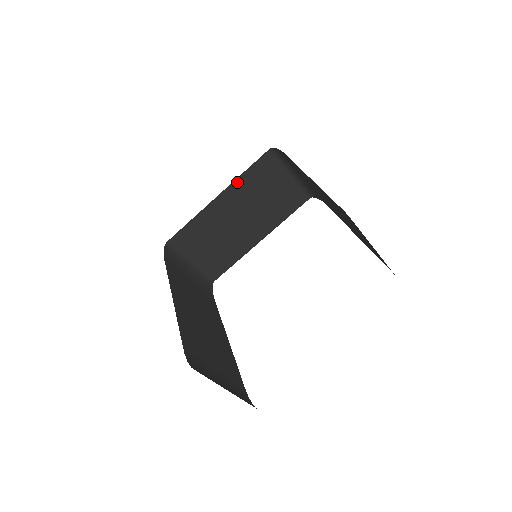
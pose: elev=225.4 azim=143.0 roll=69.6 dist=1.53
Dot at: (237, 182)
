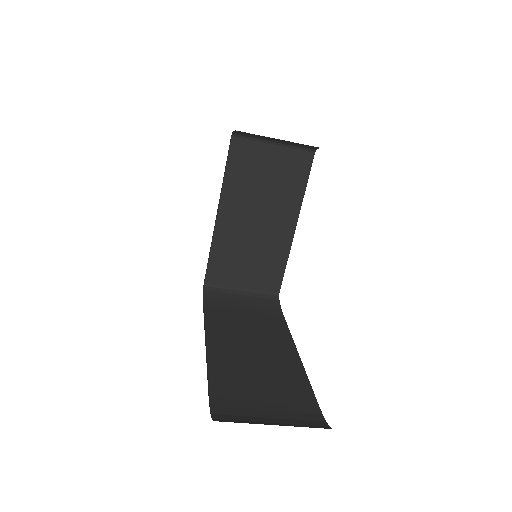
Dot at: (226, 188)
